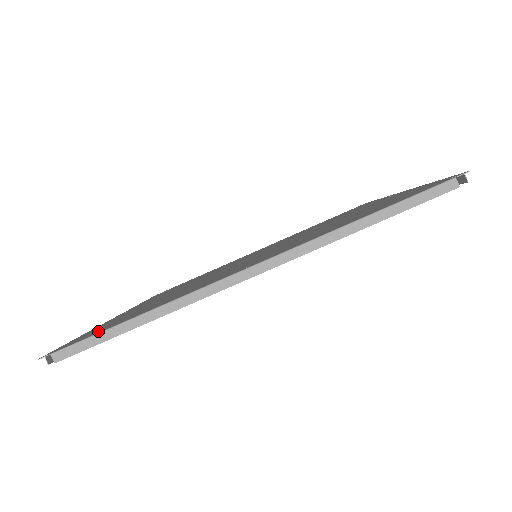
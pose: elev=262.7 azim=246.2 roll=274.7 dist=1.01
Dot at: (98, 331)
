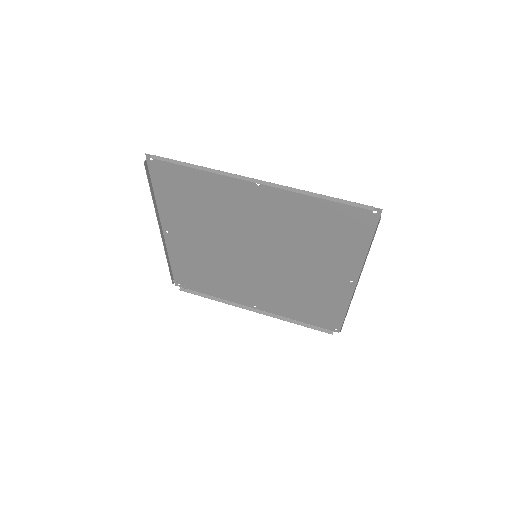
Dot at: (174, 169)
